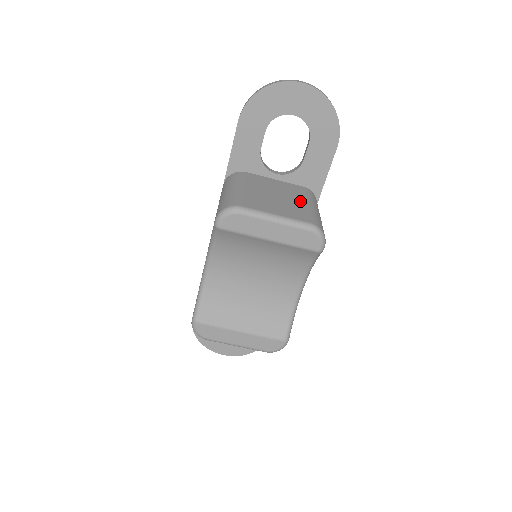
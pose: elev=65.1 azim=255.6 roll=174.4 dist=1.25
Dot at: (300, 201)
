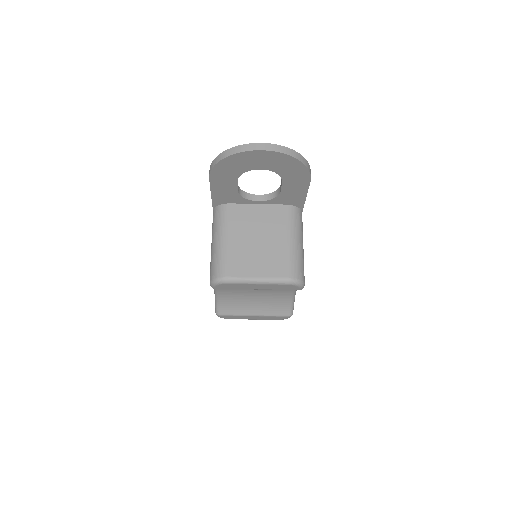
Dot at: (281, 239)
